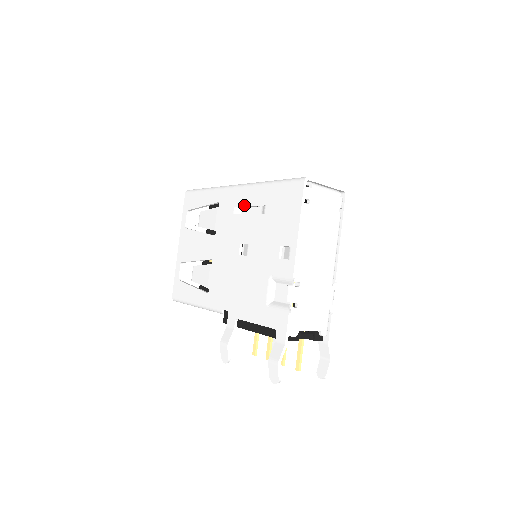
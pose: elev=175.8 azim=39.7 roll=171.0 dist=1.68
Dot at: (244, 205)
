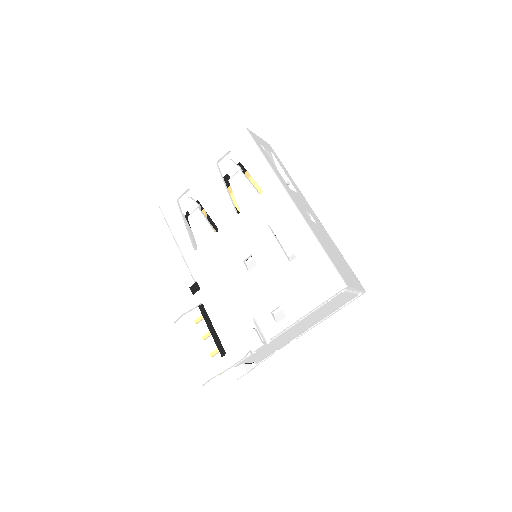
Dot at: (281, 230)
